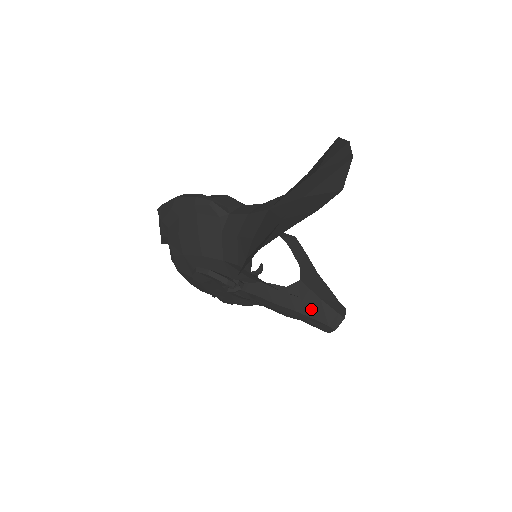
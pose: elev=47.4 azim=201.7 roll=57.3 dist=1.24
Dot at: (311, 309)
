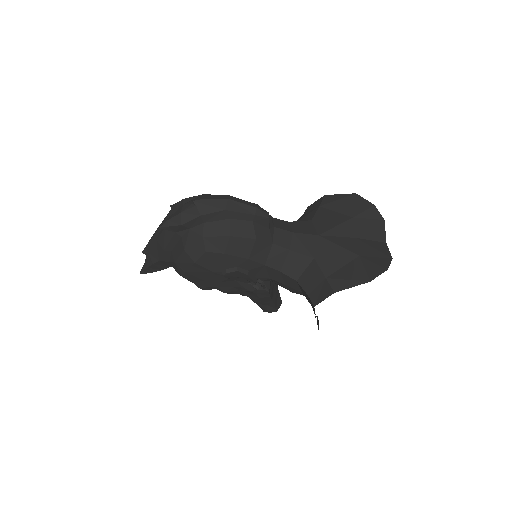
Dot at: (276, 298)
